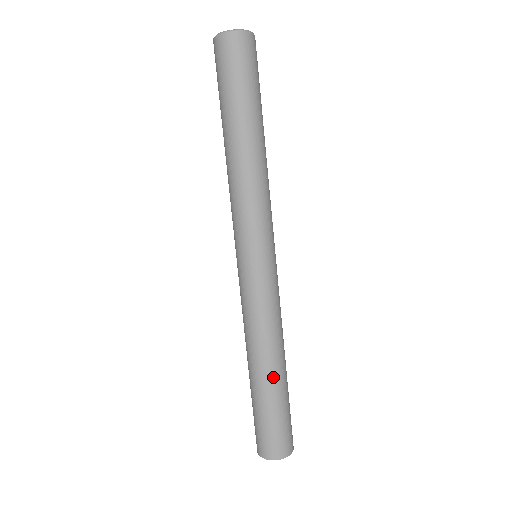
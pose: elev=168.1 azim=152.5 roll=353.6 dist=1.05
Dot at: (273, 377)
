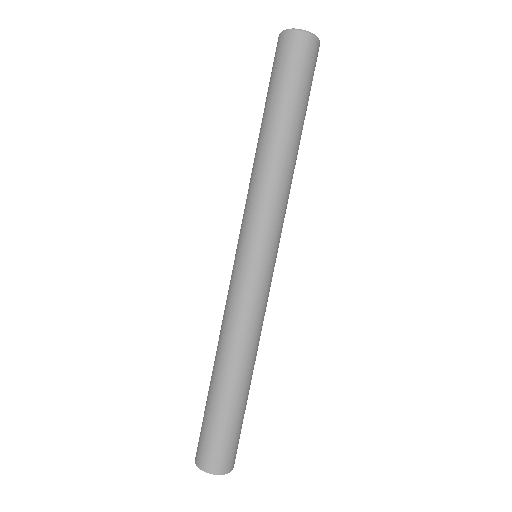
Dot at: (237, 384)
